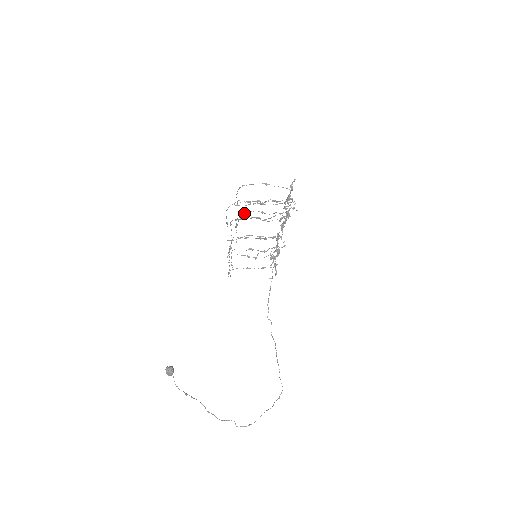
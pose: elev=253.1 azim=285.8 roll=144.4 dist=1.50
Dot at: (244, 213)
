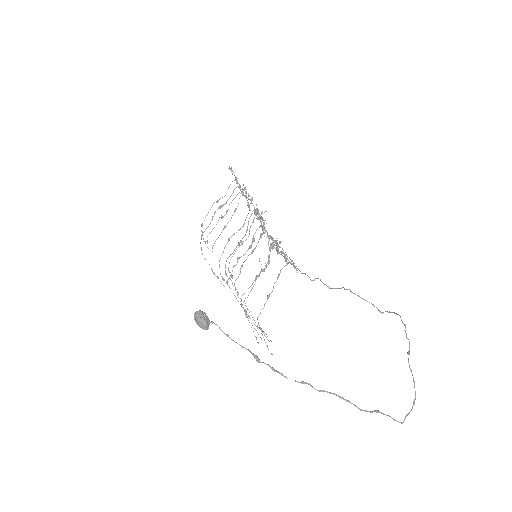
Dot at: (229, 263)
